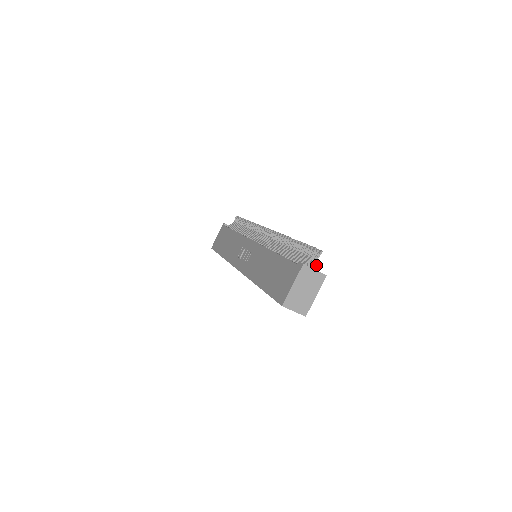
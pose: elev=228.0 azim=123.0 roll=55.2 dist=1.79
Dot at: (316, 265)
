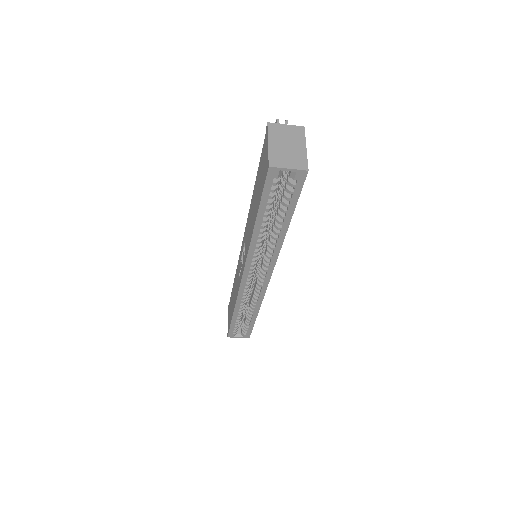
Dot at: occluded
